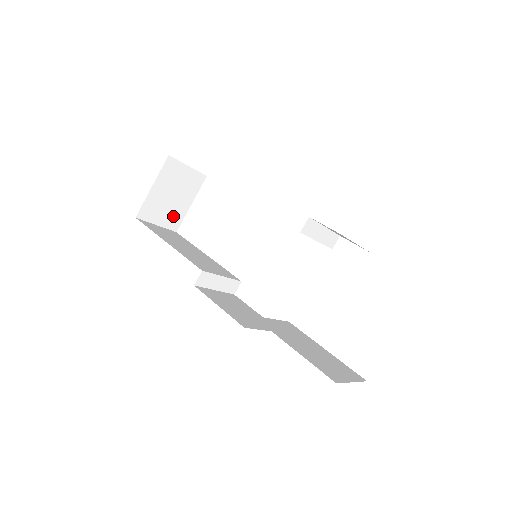
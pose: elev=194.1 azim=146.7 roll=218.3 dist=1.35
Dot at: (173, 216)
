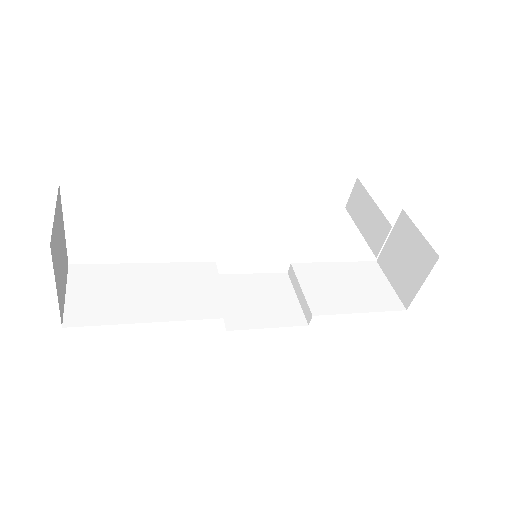
Dot at: (64, 263)
